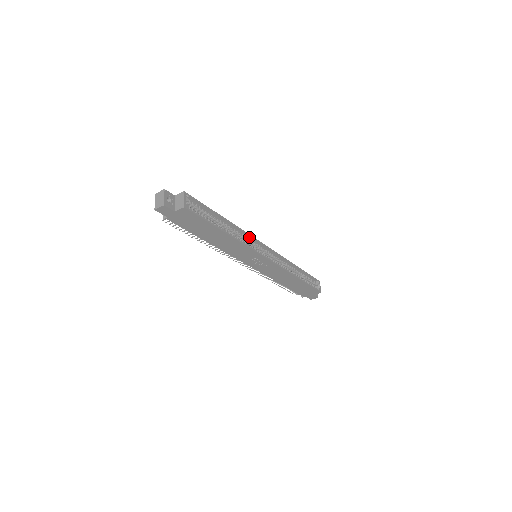
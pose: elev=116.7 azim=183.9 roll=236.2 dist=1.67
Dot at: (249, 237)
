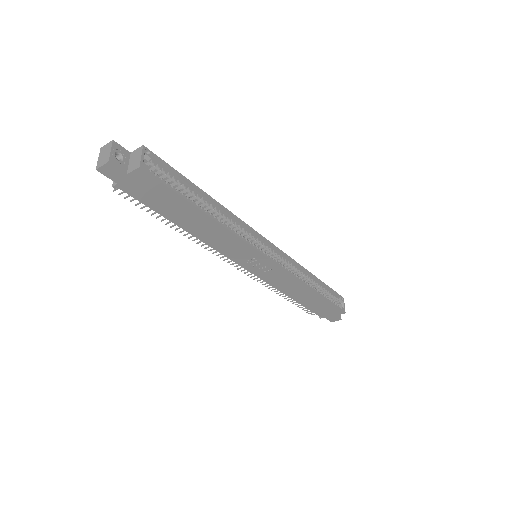
Dot at: (245, 227)
